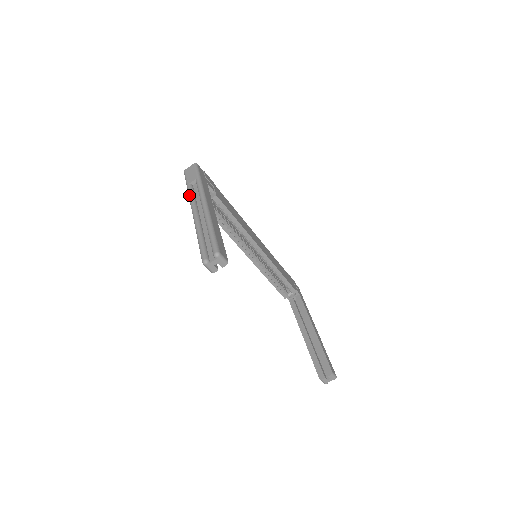
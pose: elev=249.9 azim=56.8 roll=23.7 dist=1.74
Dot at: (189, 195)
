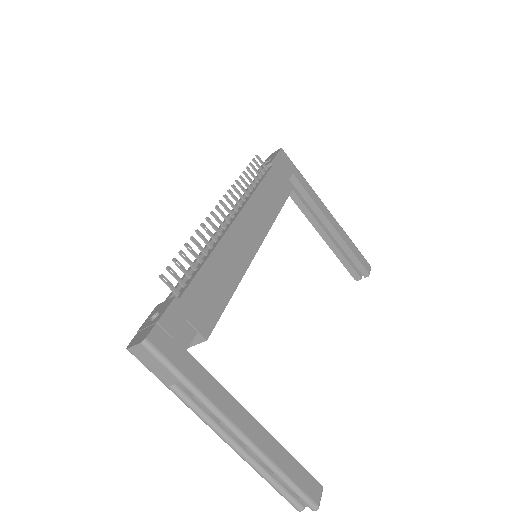
Dot at: occluded
